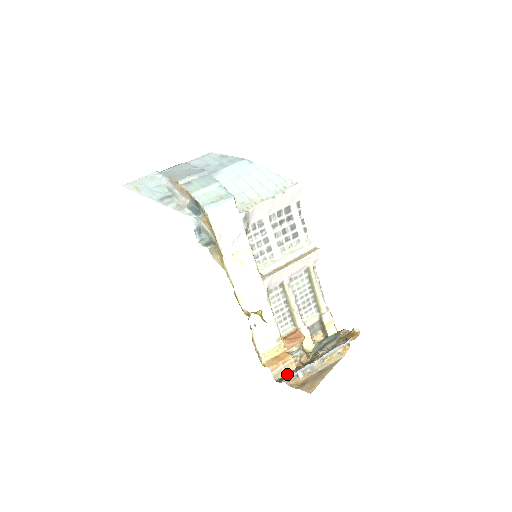
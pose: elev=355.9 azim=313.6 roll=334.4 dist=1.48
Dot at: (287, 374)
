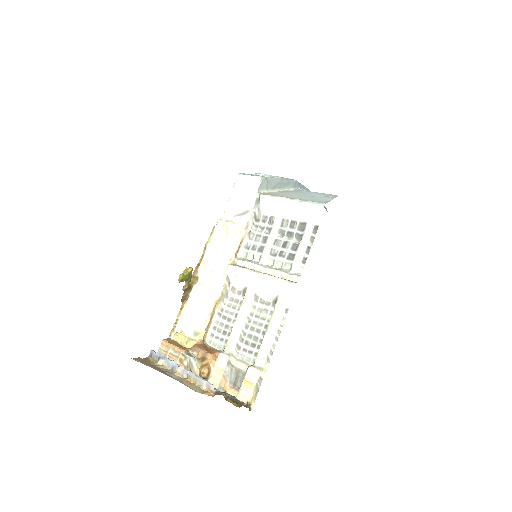
Dot at: occluded
